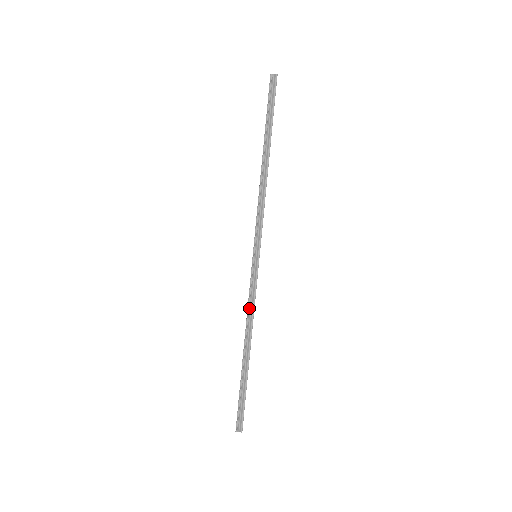
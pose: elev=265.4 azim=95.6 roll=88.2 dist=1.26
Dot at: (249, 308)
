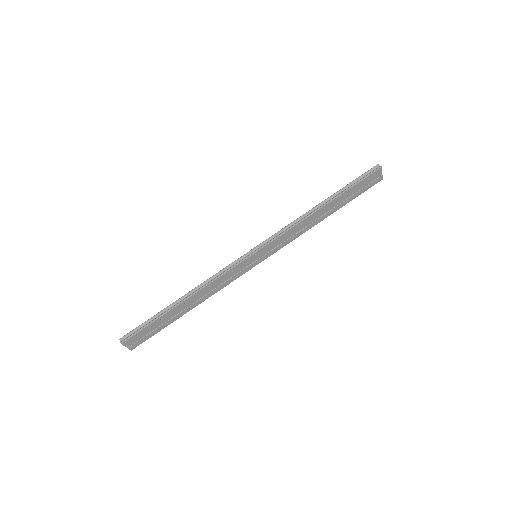
Dot at: (215, 276)
